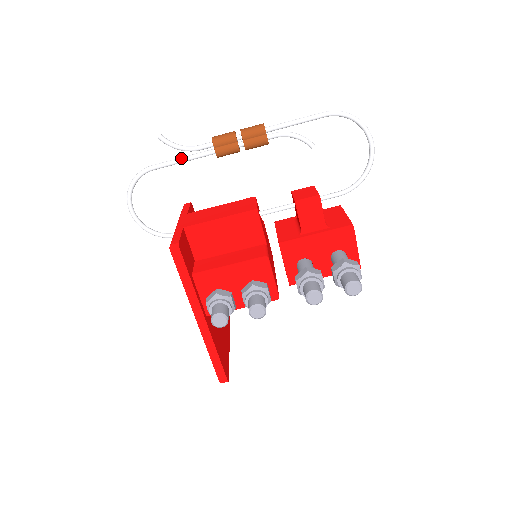
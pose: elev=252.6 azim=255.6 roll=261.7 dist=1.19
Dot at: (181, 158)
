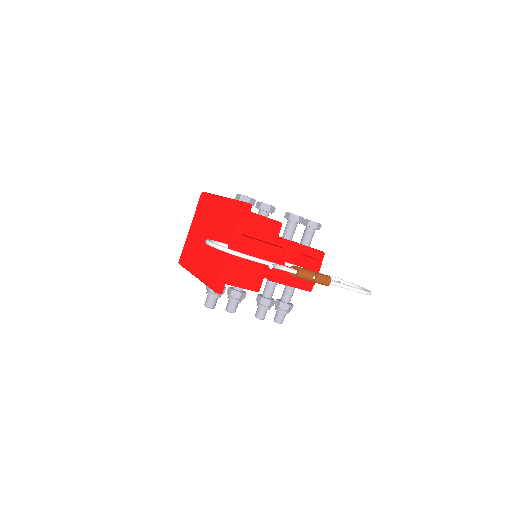
Dot at: occluded
